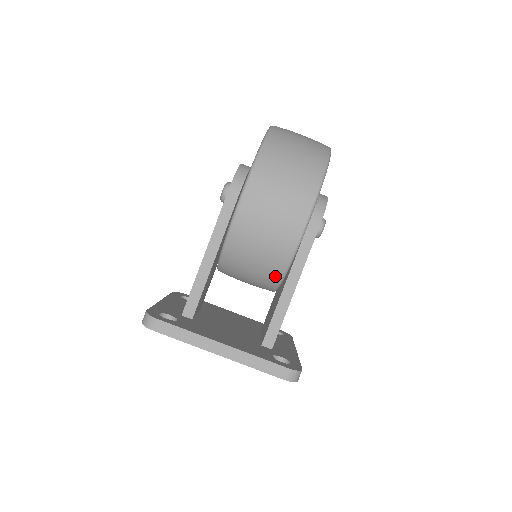
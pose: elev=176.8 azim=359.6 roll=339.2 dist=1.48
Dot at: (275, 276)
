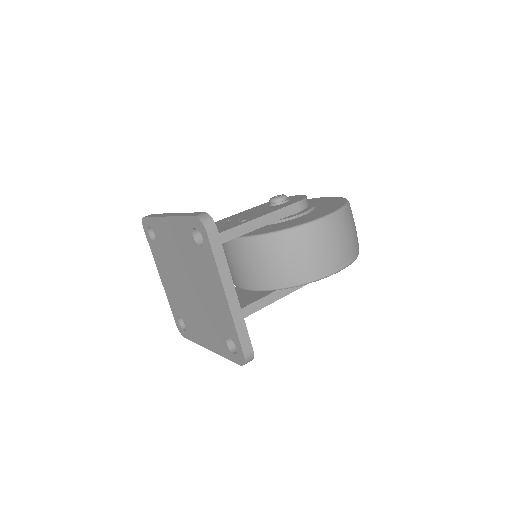
Dot at: (284, 282)
